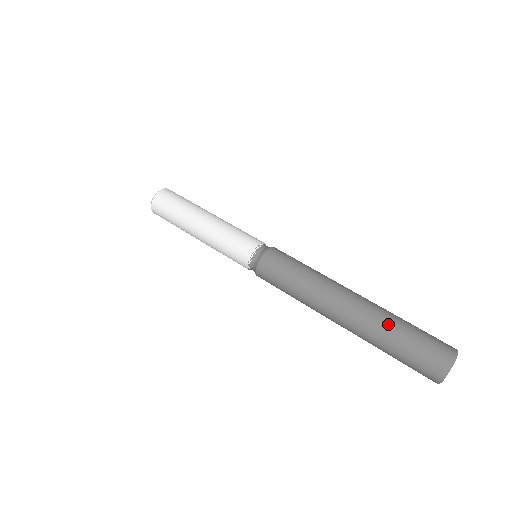
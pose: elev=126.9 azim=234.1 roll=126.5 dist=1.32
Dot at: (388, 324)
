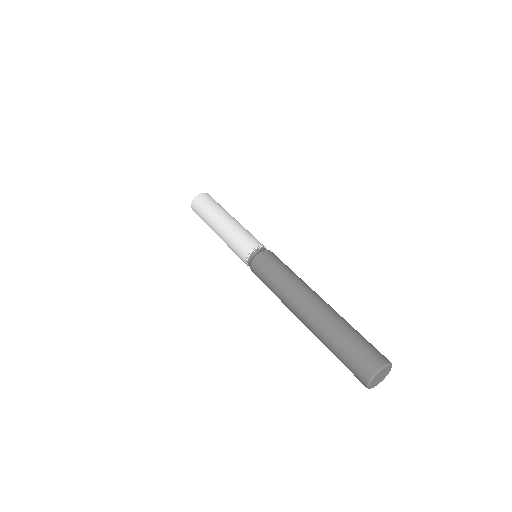
Dot at: (336, 327)
